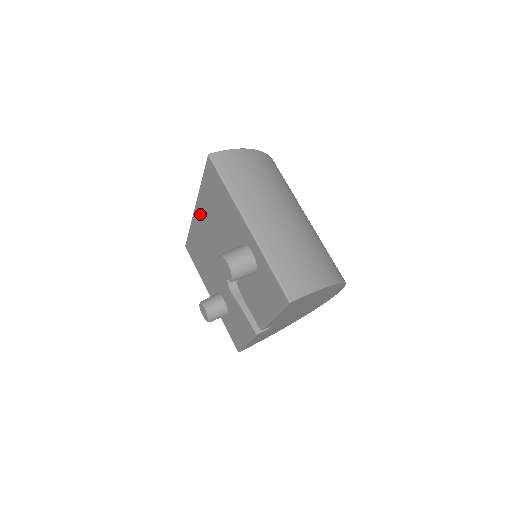
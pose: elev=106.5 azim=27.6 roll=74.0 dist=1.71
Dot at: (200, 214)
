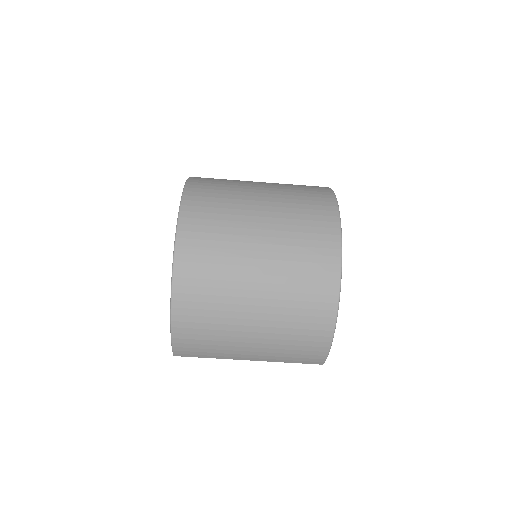
Dot at: occluded
